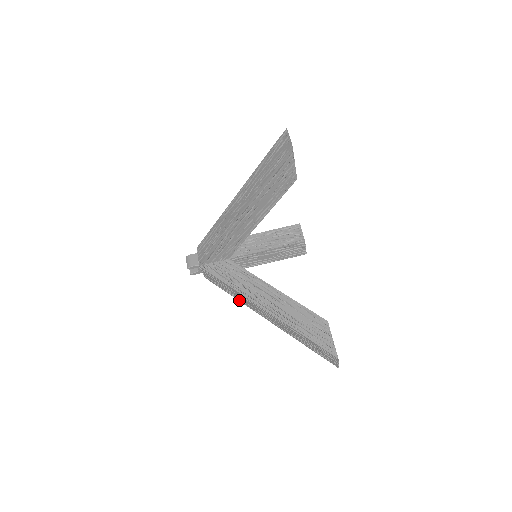
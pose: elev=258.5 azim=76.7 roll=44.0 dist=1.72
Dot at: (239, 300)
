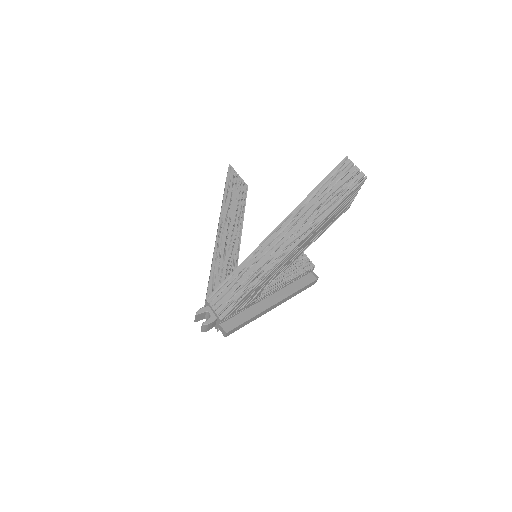
Dot at: (258, 282)
